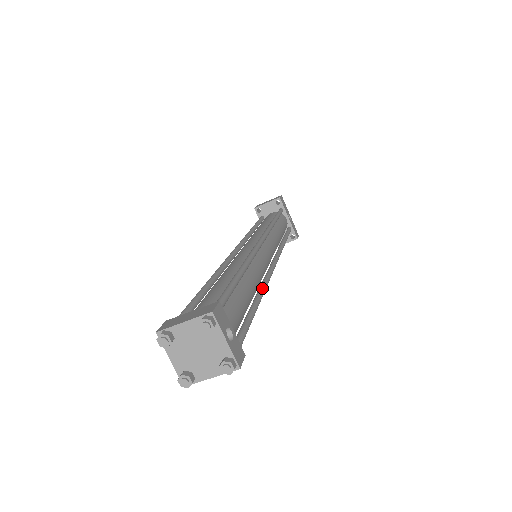
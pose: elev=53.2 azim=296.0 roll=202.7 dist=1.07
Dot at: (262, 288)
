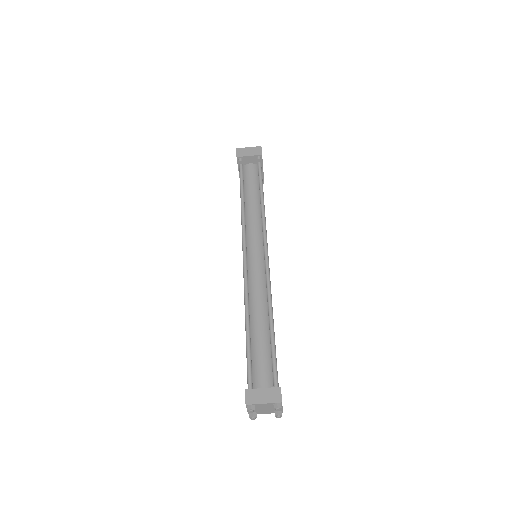
Dot at: occluded
